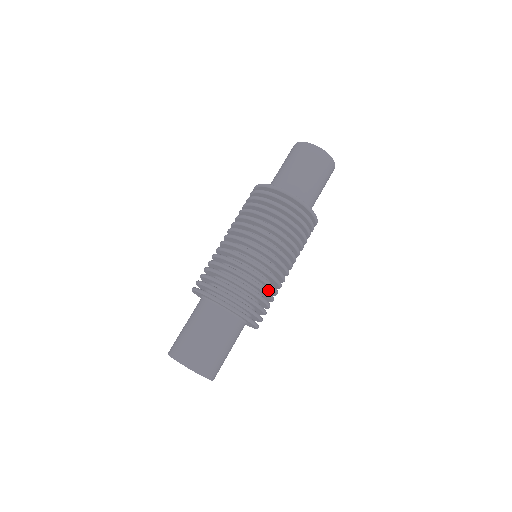
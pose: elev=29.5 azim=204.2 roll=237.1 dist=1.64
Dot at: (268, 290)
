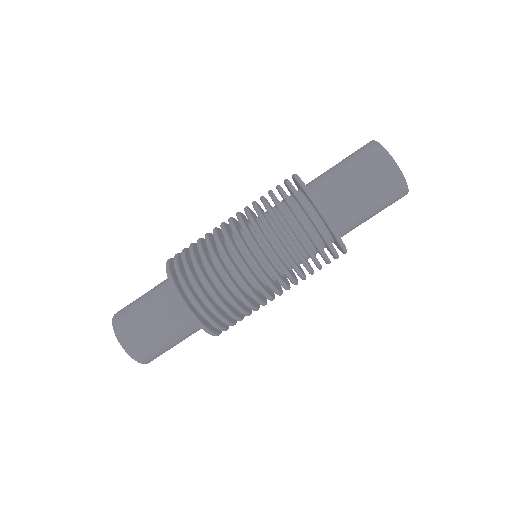
Dot at: occluded
